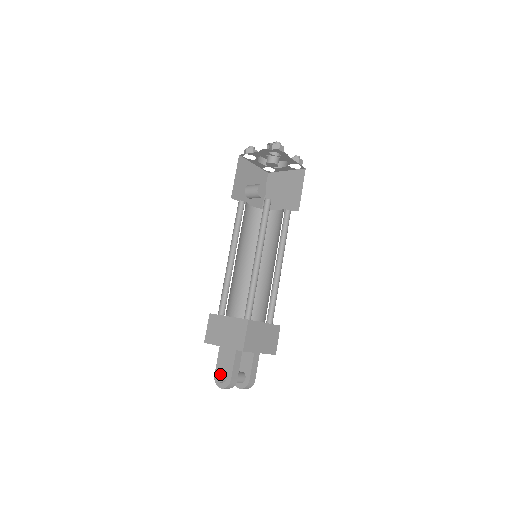
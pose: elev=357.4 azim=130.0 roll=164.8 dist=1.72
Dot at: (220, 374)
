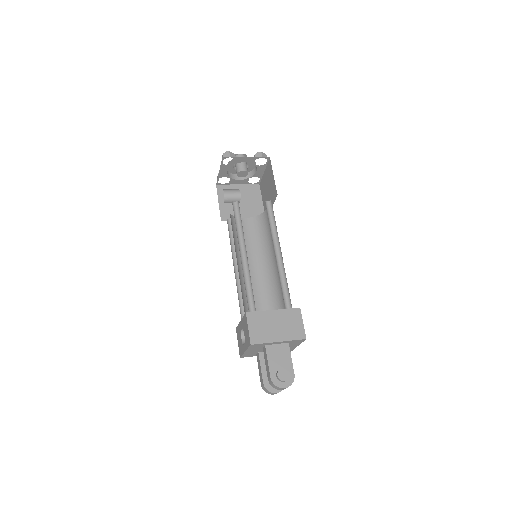
Dot at: (283, 372)
